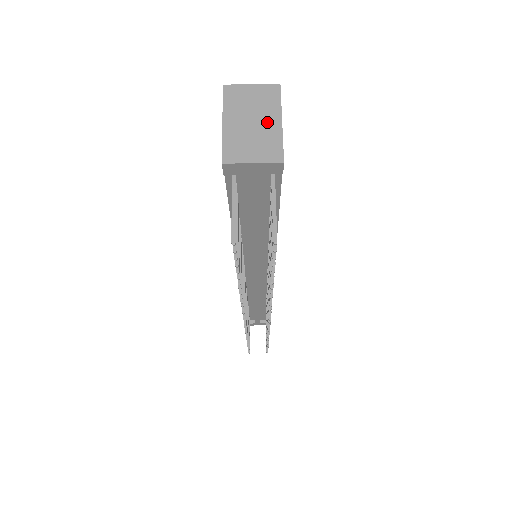
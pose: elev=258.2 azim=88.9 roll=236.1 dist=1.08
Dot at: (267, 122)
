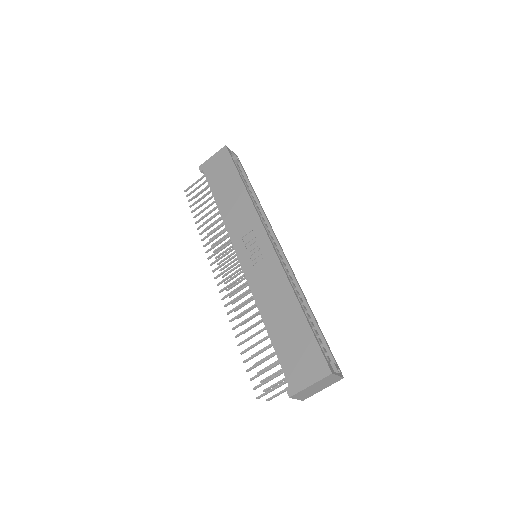
Dot at: (320, 389)
